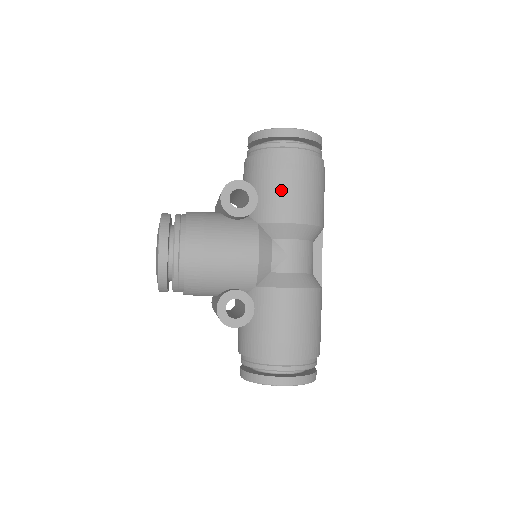
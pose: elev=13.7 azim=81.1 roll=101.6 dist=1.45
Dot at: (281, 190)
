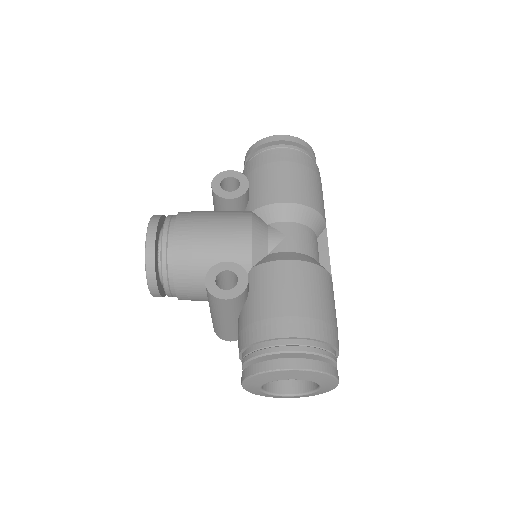
Dot at: (273, 178)
